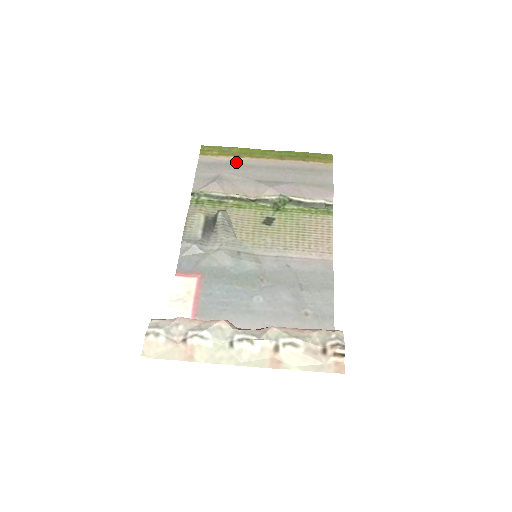
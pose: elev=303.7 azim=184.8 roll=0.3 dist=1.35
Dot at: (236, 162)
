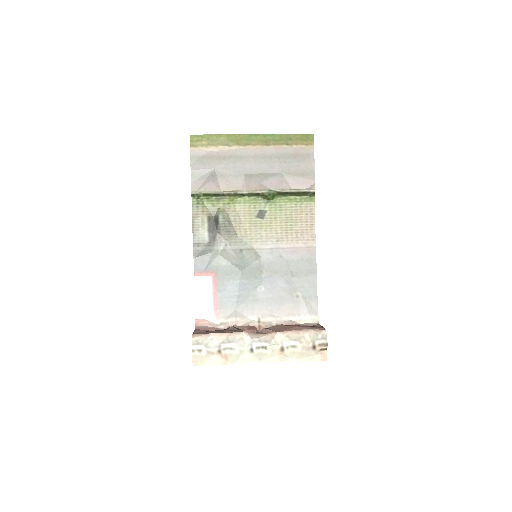
Dot at: (226, 153)
